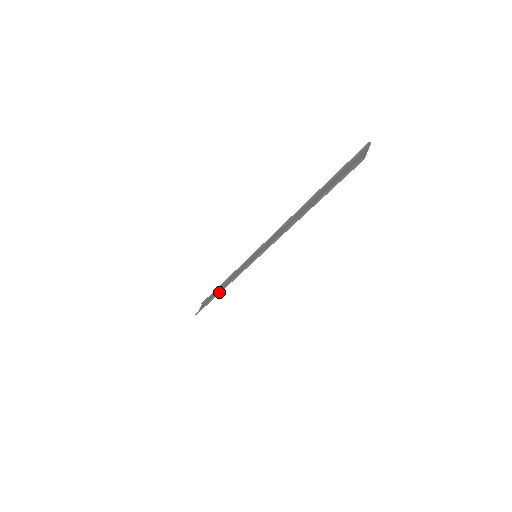
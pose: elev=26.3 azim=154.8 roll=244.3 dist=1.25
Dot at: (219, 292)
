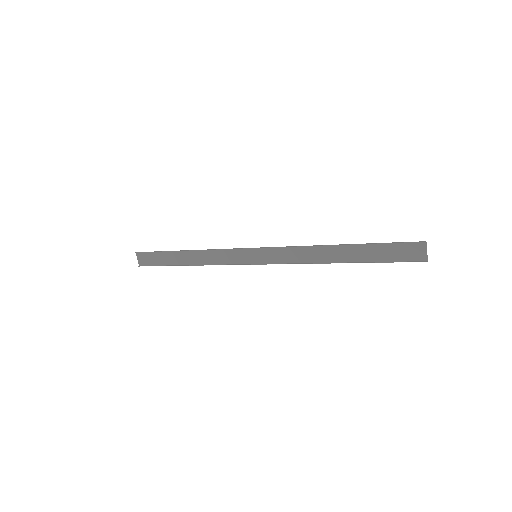
Dot at: occluded
